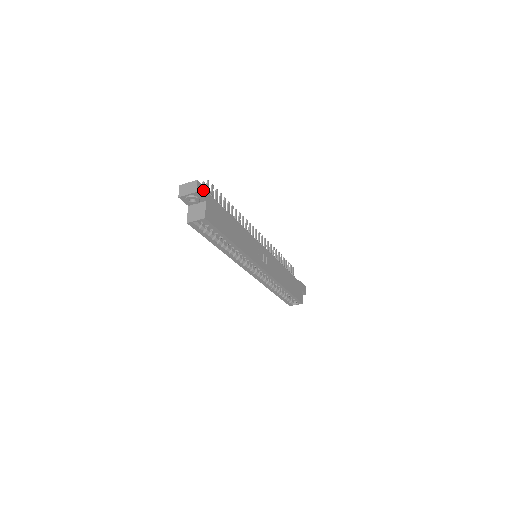
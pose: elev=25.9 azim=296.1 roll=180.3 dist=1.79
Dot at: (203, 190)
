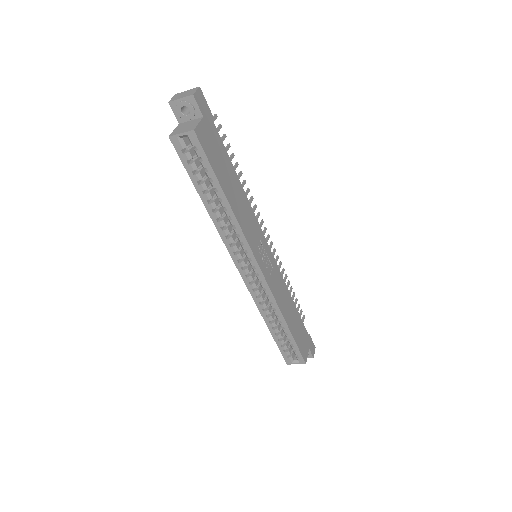
Dot at: (204, 104)
